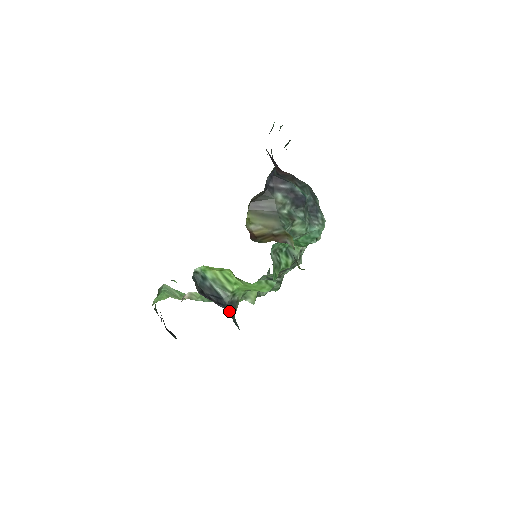
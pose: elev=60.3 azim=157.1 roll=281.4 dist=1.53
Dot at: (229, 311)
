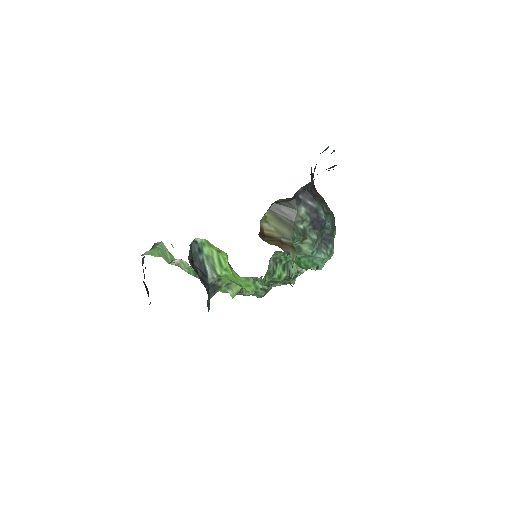
Dot at: (208, 291)
